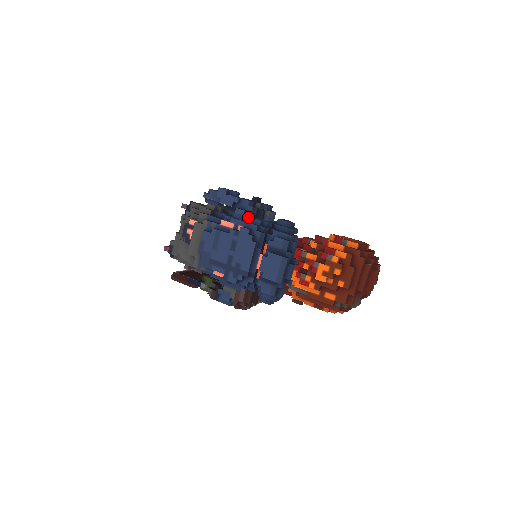
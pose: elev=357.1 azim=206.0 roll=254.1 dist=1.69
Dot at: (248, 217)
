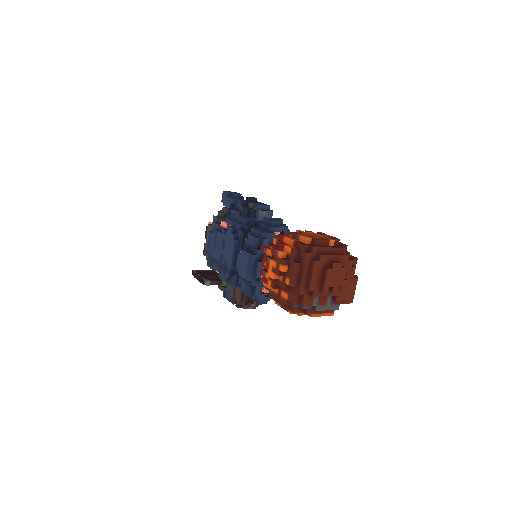
Dot at: (237, 217)
